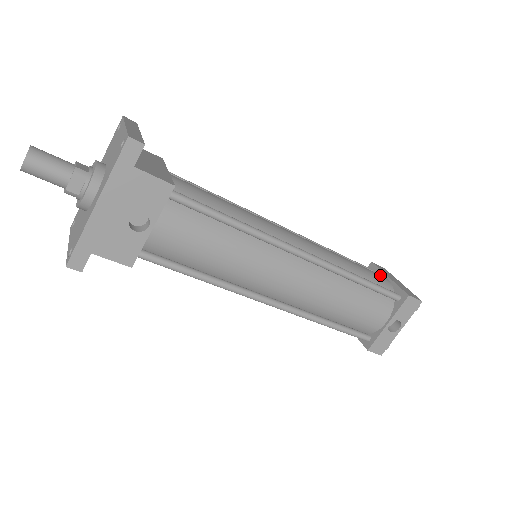
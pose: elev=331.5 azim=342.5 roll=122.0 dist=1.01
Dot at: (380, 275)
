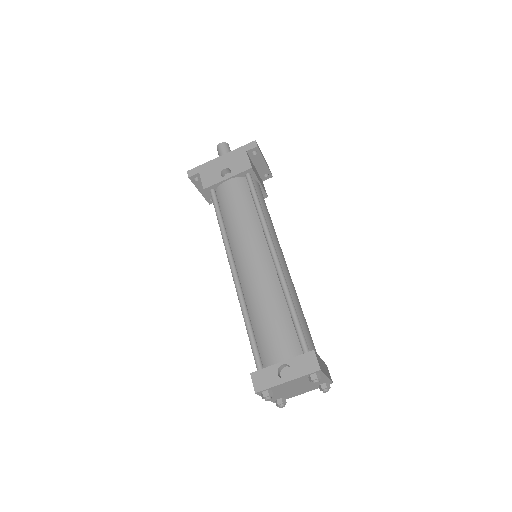
Dot at: occluded
